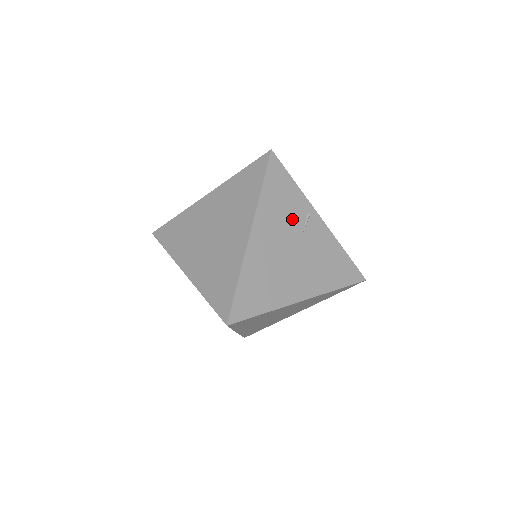
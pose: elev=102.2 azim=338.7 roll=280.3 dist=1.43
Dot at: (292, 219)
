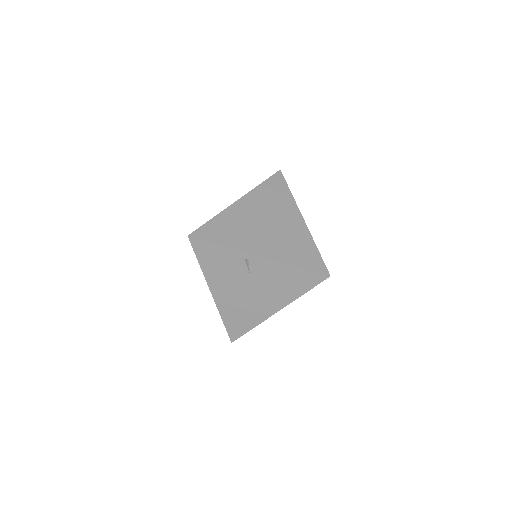
Dot at: (235, 270)
